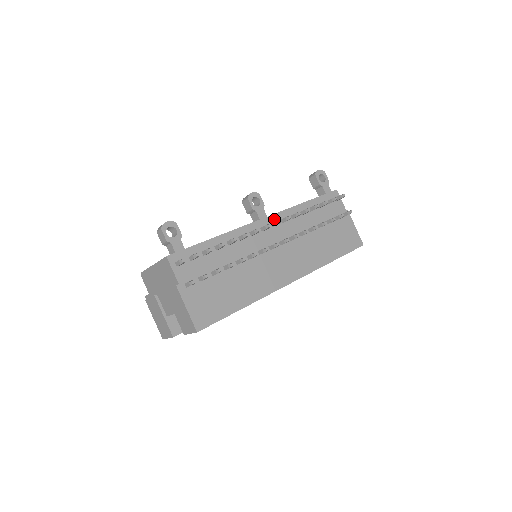
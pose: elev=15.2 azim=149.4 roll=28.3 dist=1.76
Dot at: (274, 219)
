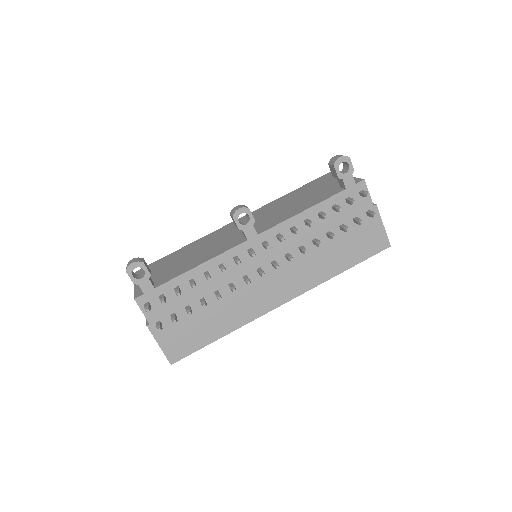
Dot at: (267, 236)
